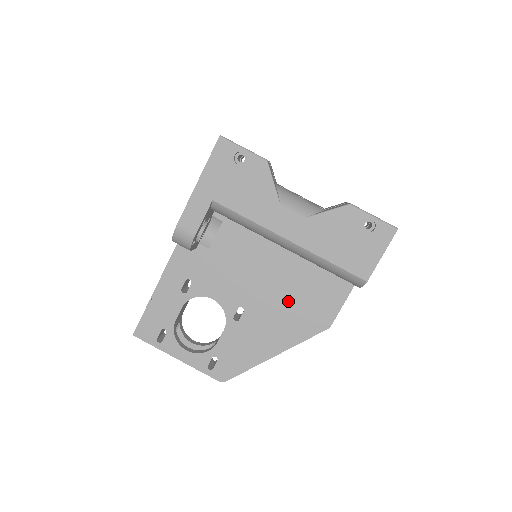
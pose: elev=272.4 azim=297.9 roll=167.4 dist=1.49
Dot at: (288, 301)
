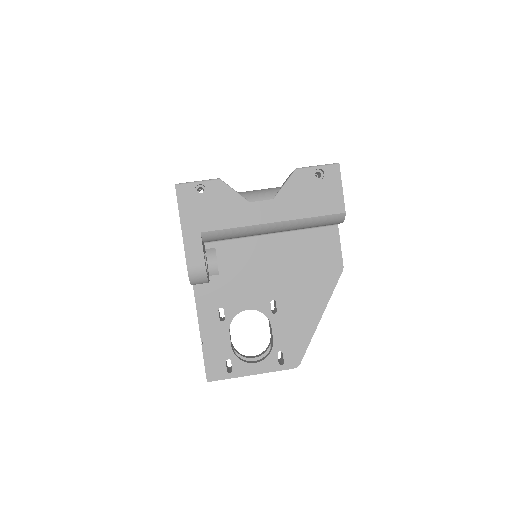
Dot at: (301, 271)
